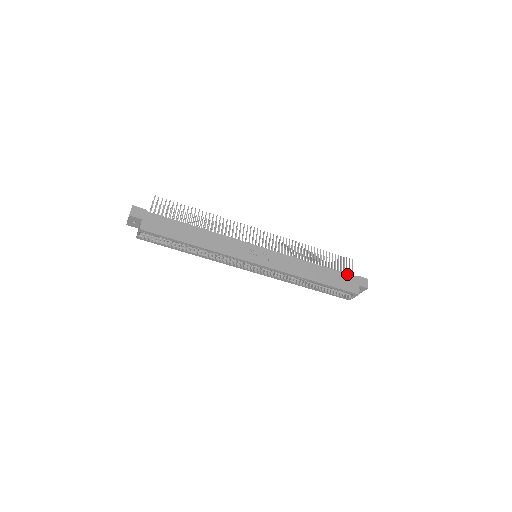
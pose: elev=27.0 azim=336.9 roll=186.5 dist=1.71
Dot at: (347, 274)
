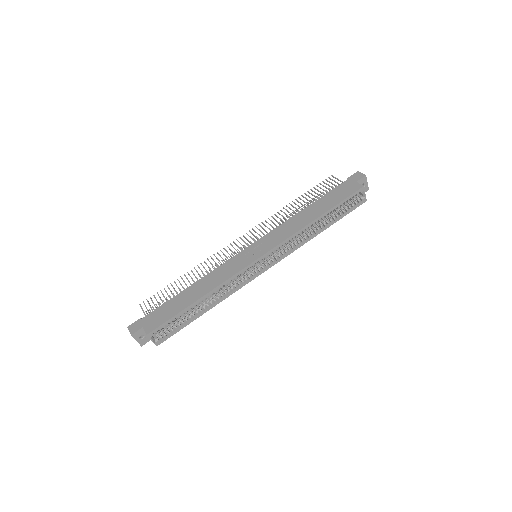
Dot at: (337, 187)
